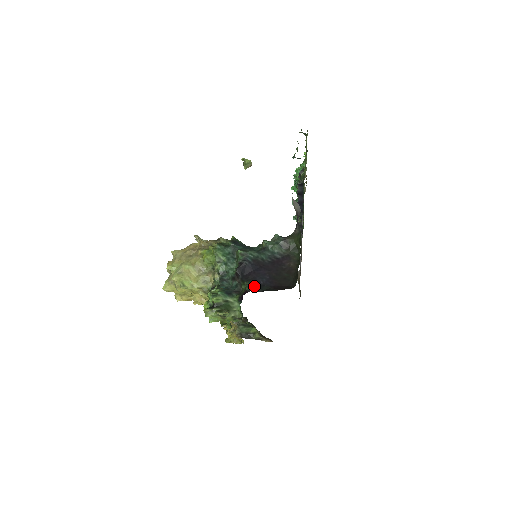
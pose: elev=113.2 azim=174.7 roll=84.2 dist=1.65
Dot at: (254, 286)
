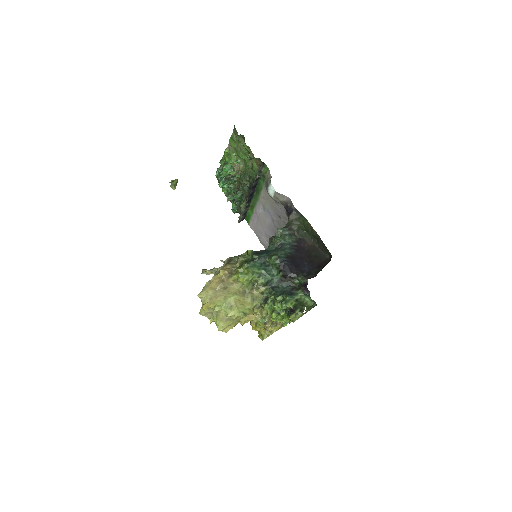
Dot at: (306, 276)
